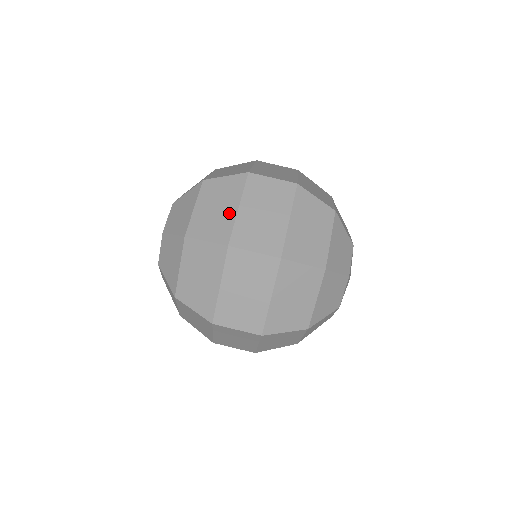
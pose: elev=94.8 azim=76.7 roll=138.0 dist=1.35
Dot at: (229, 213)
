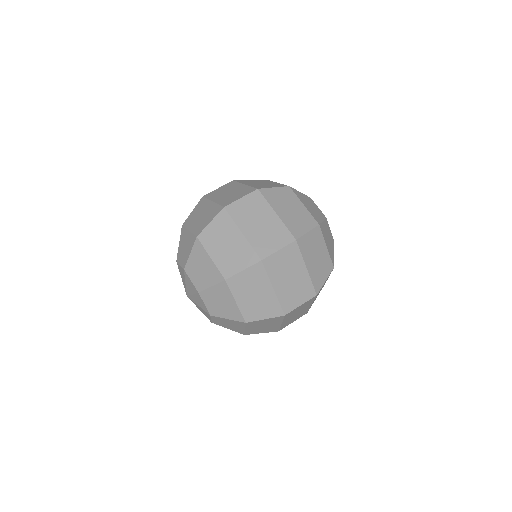
Dot at: (210, 207)
